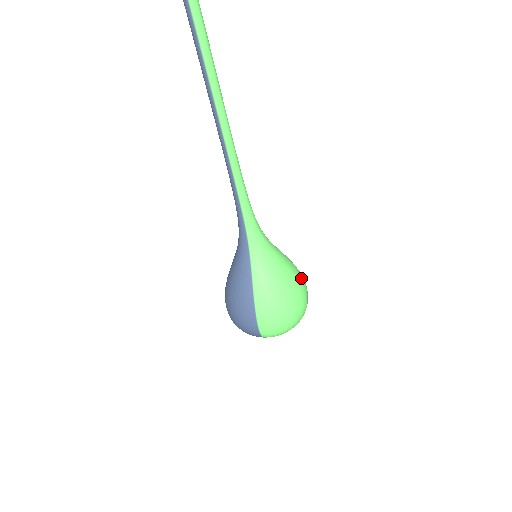
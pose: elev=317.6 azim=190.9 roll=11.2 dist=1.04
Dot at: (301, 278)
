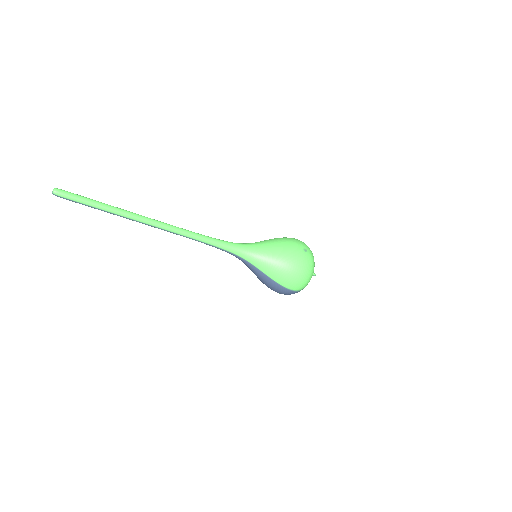
Dot at: (291, 244)
